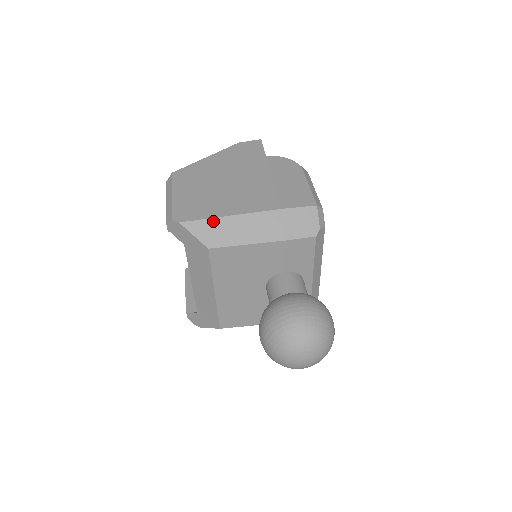
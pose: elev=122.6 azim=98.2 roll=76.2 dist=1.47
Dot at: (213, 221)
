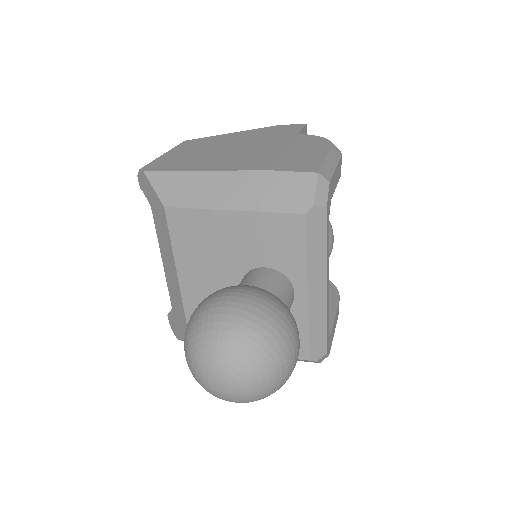
Dot at: (180, 175)
